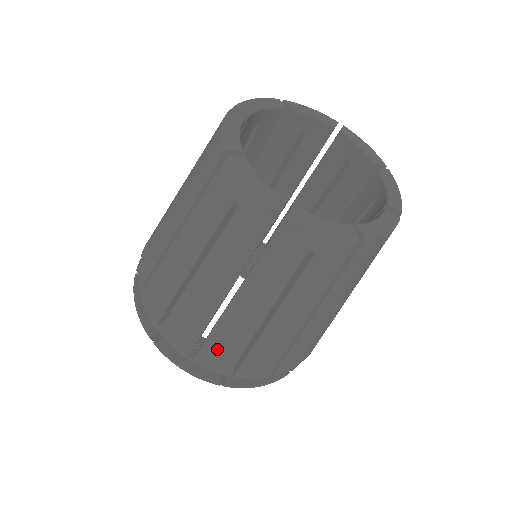
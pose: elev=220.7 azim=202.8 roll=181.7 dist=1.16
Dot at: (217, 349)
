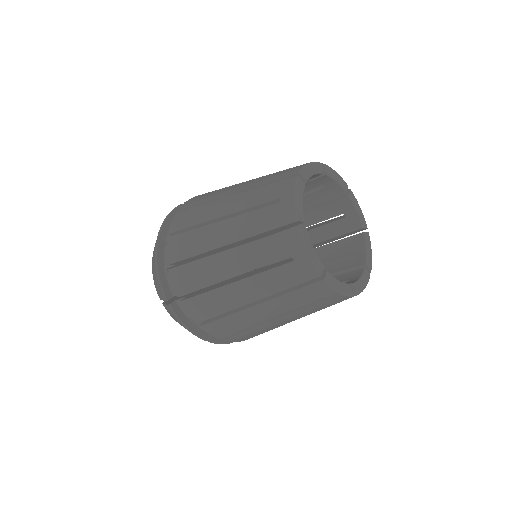
Dot at: (224, 325)
